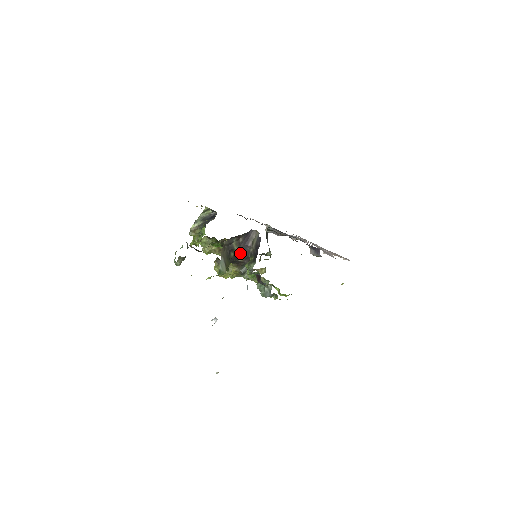
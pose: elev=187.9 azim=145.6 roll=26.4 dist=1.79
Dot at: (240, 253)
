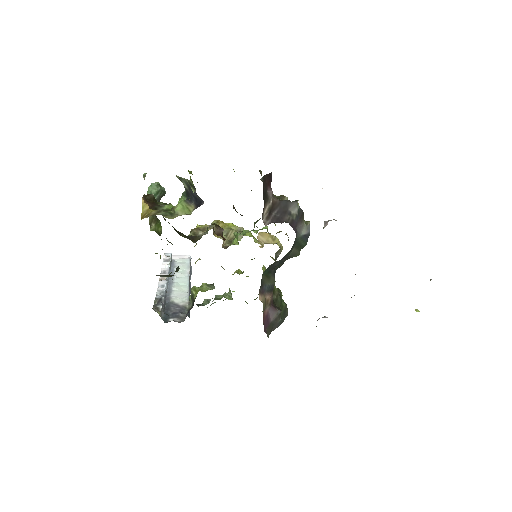
Dot at: occluded
